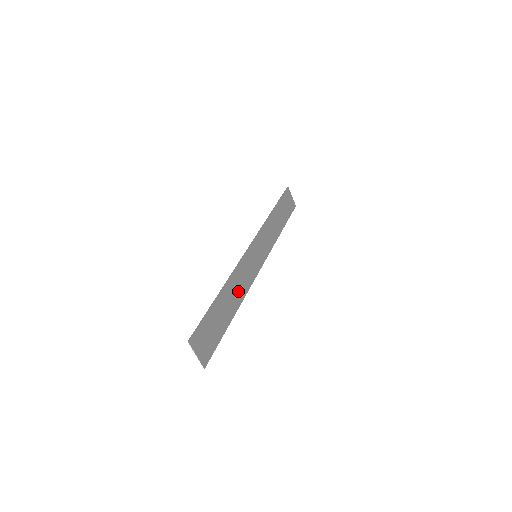
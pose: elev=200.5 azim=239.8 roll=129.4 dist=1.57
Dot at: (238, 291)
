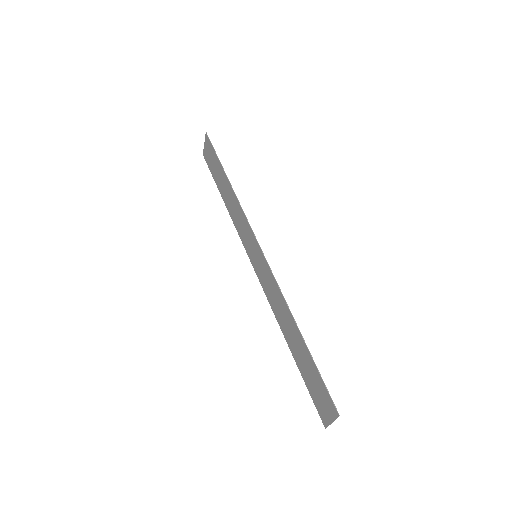
Dot at: (281, 315)
